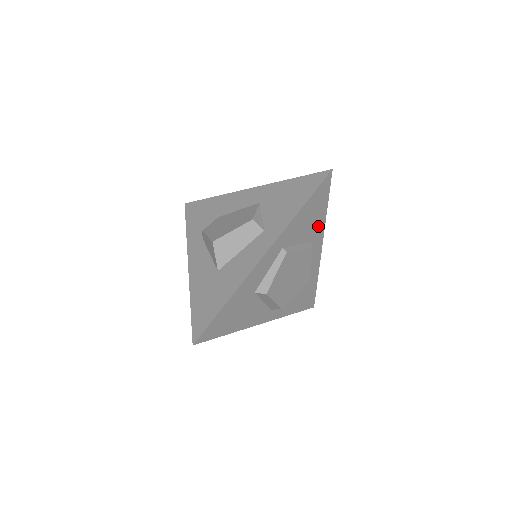
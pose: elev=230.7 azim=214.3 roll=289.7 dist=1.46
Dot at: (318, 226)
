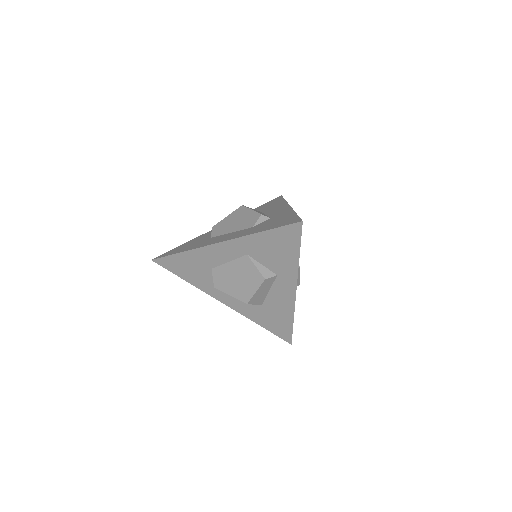
Dot at: occluded
